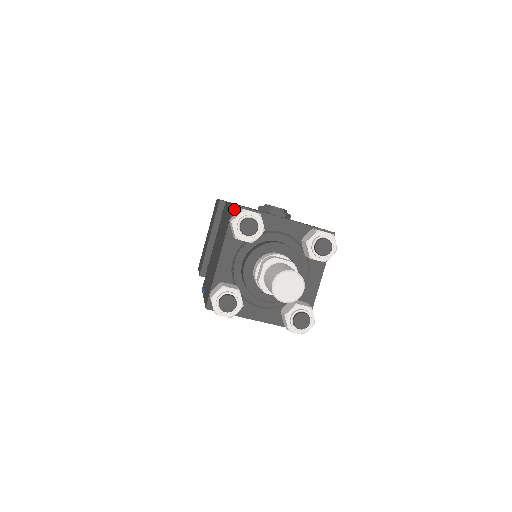
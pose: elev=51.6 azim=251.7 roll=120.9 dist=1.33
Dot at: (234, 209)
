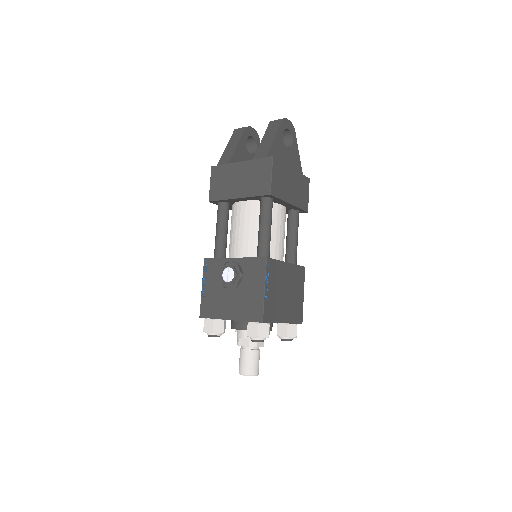
Dot at: occluded
